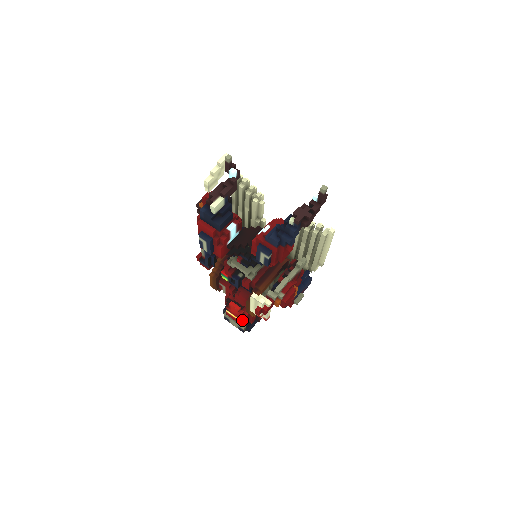
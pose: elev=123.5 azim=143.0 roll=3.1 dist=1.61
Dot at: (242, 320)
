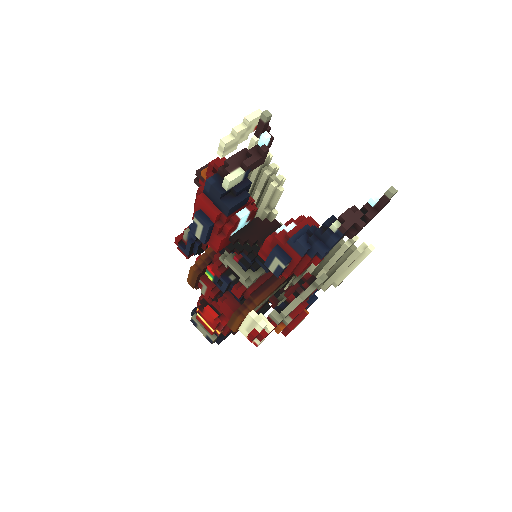
Dot at: (215, 330)
